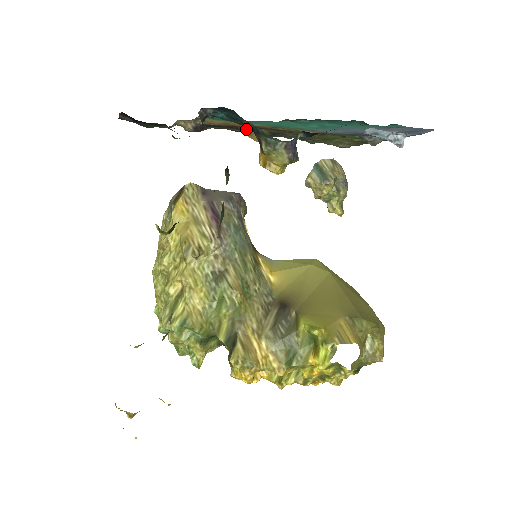
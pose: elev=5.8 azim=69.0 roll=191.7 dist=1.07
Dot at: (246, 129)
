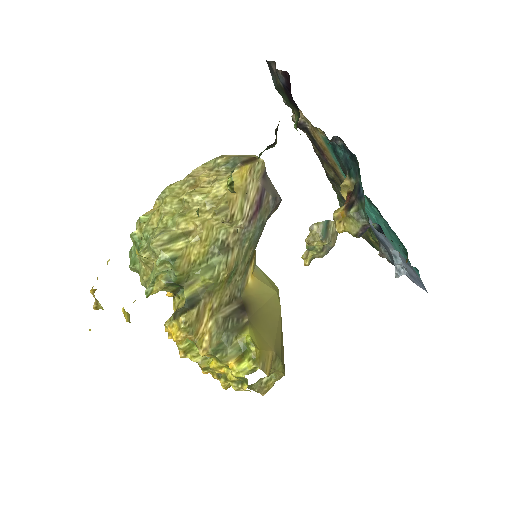
Dot at: (347, 181)
